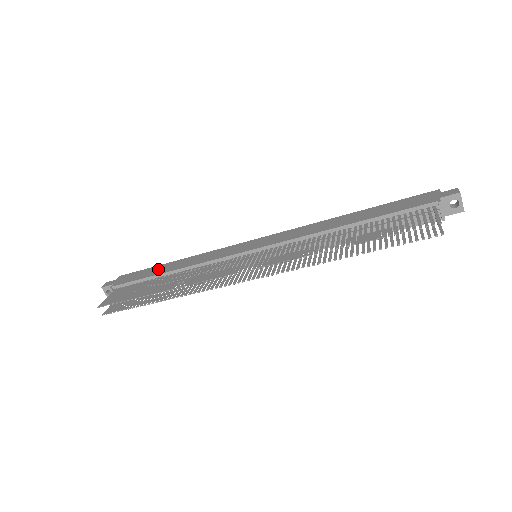
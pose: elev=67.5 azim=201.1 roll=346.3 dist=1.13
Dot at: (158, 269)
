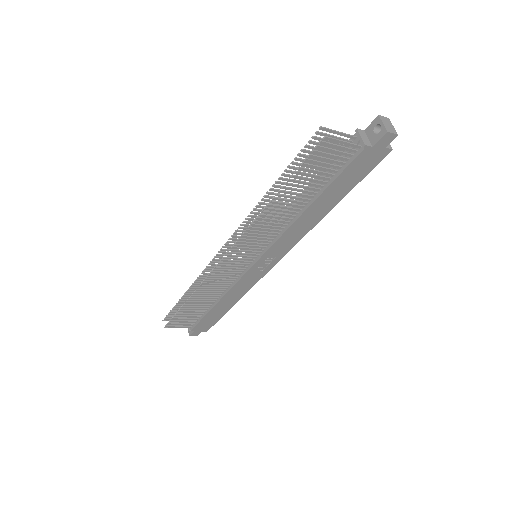
Dot at: occluded
